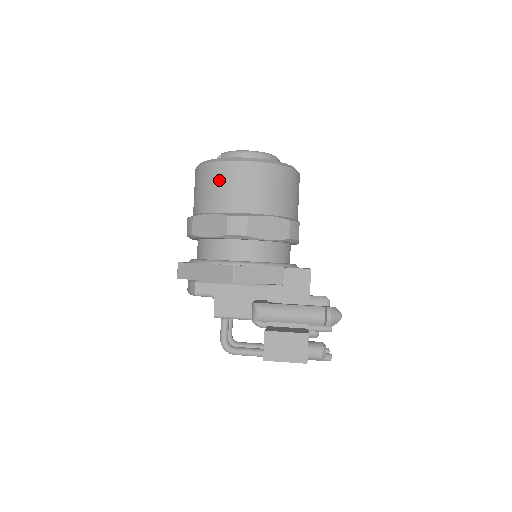
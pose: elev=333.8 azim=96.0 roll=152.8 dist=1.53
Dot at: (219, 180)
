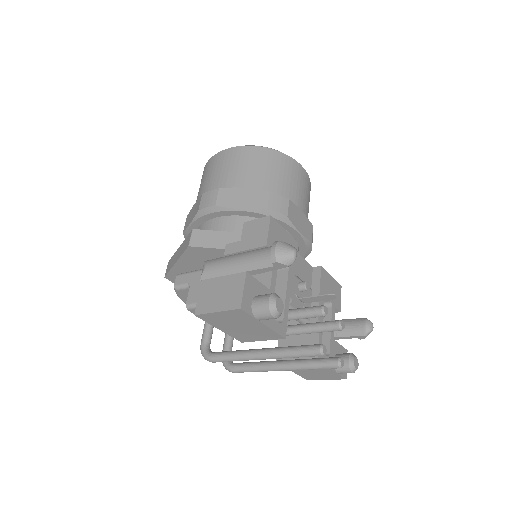
Dot at: (206, 173)
